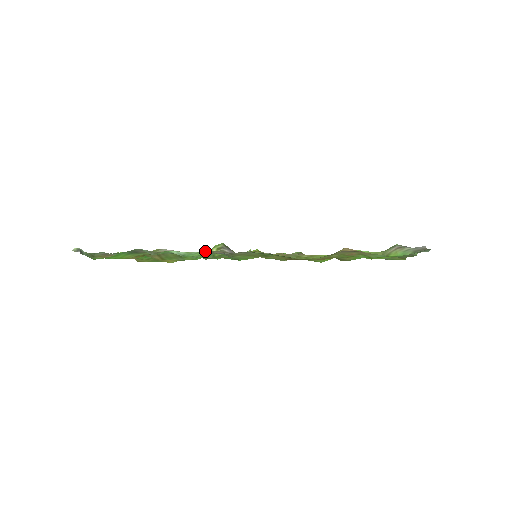
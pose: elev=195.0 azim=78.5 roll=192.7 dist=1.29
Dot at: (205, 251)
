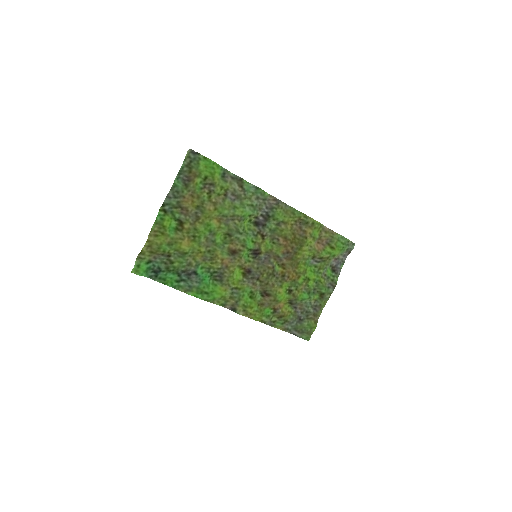
Dot at: (266, 194)
